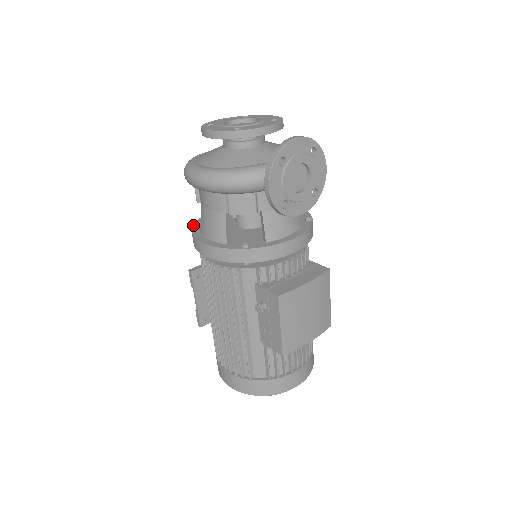
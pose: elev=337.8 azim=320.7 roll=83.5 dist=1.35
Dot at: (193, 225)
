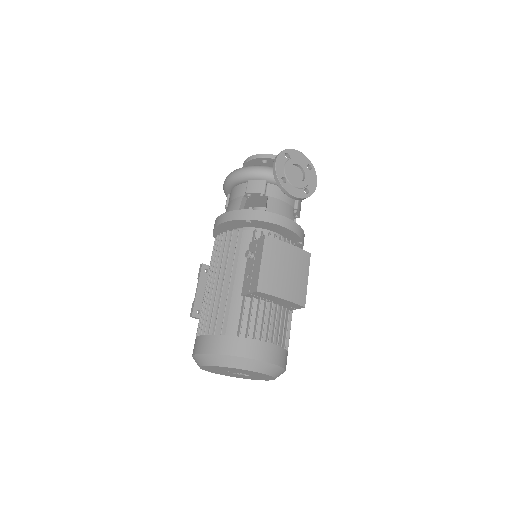
Dot at: occluded
